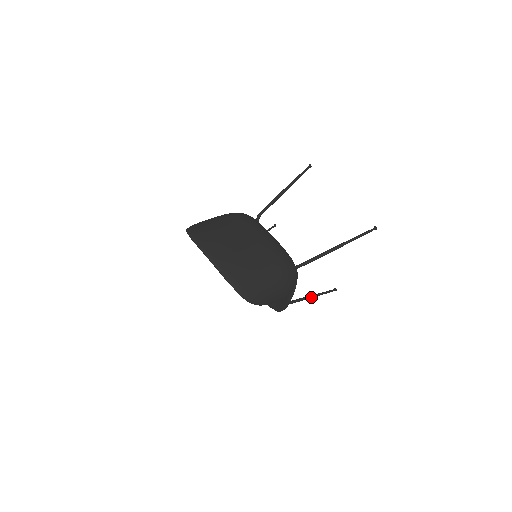
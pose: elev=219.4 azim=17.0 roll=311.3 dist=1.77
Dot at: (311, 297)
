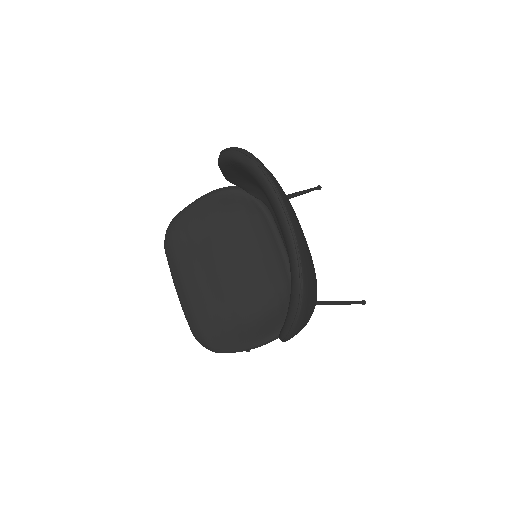
Dot at: occluded
